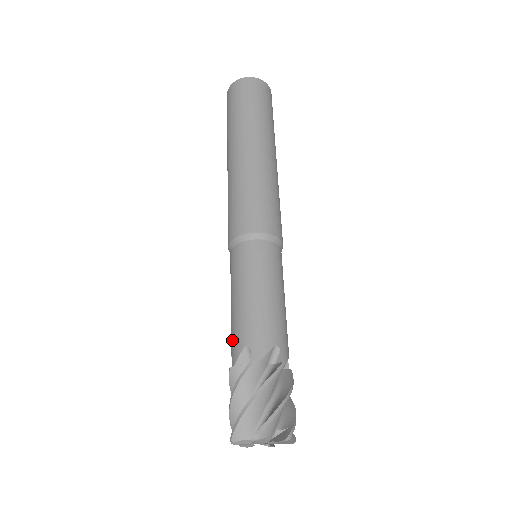
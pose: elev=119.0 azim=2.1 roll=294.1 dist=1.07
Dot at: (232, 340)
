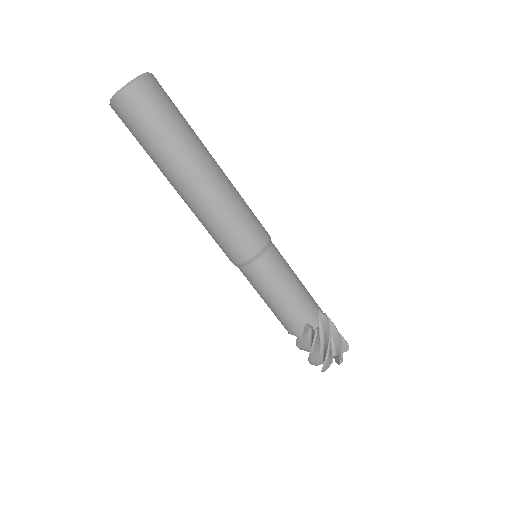
Dot at: (288, 324)
